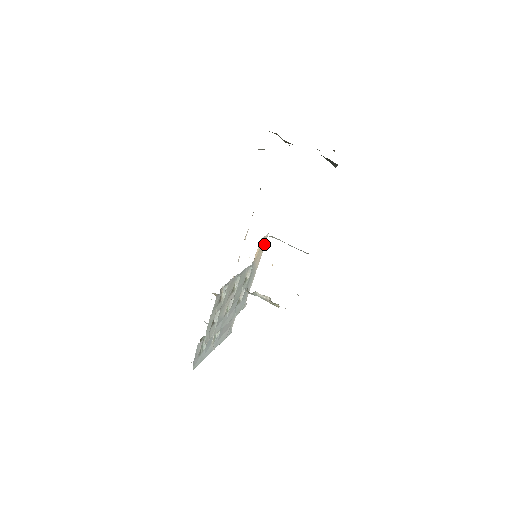
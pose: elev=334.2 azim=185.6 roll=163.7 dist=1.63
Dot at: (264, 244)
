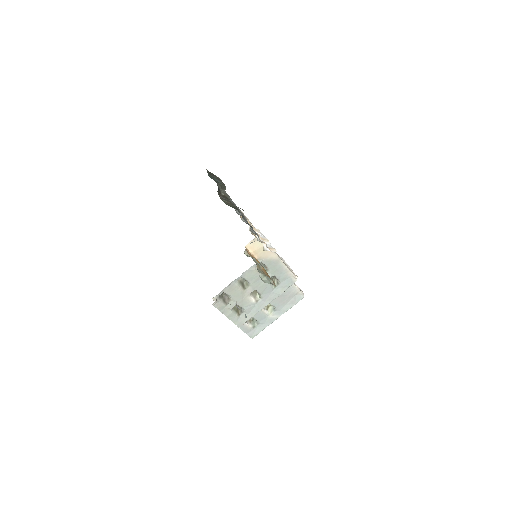
Dot at: occluded
